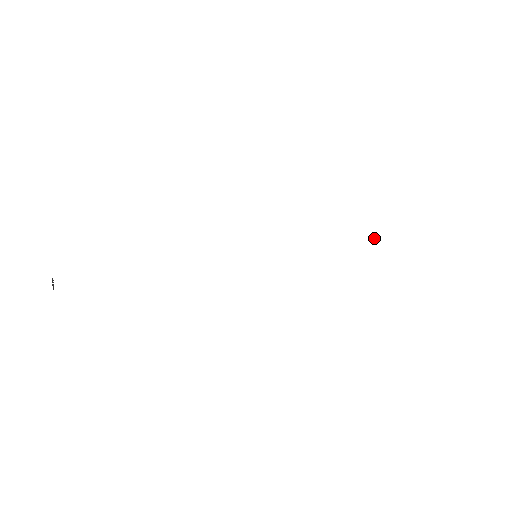
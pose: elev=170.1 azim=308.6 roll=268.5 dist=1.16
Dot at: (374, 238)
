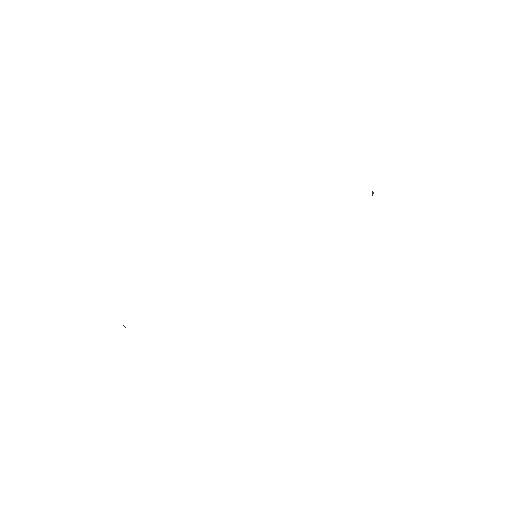
Dot at: (373, 193)
